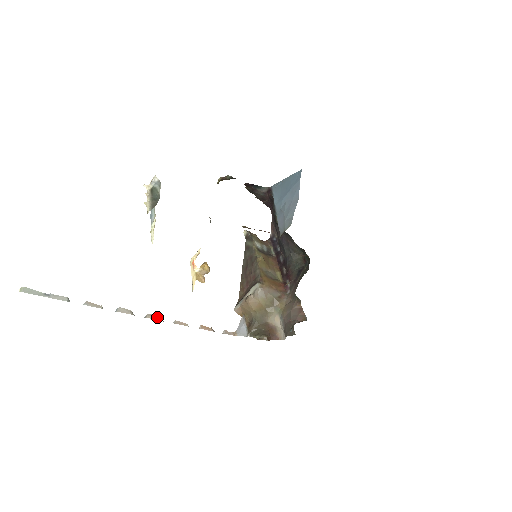
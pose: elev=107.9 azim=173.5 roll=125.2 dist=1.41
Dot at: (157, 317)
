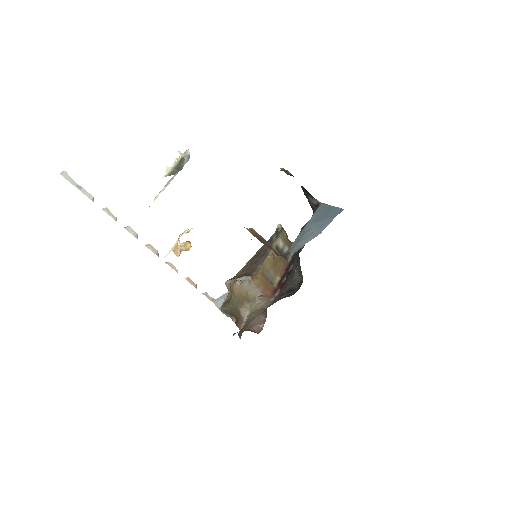
Dot at: (155, 251)
